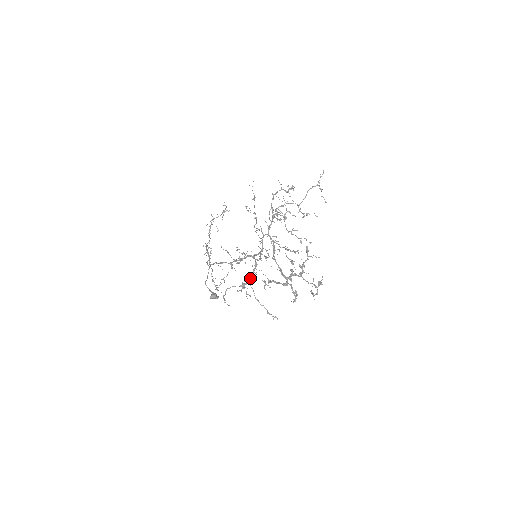
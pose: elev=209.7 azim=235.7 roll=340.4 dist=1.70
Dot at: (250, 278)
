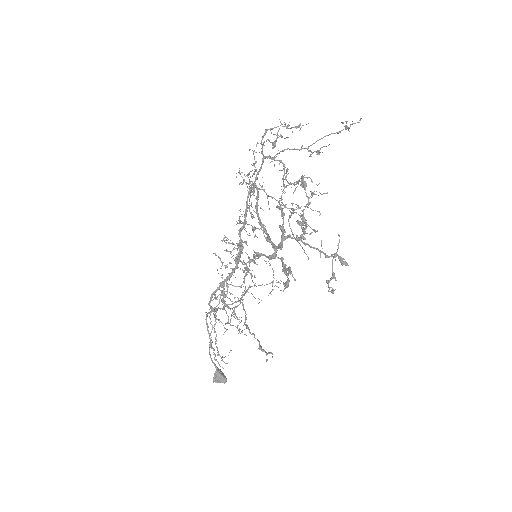
Dot at: occluded
